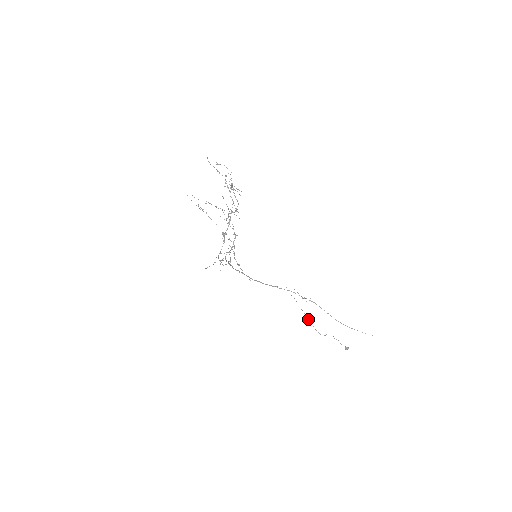
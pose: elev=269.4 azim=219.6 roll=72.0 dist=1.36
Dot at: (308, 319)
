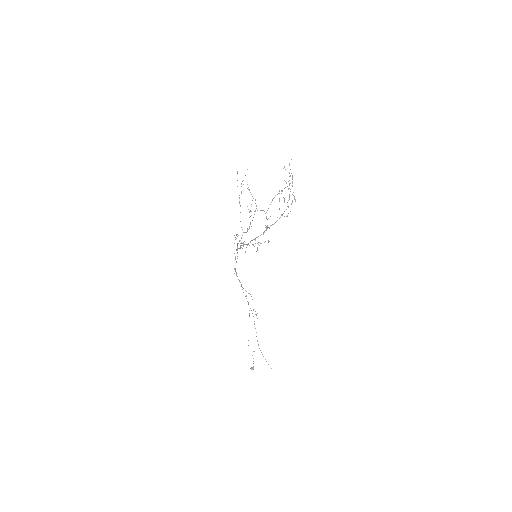
Dot at: occluded
